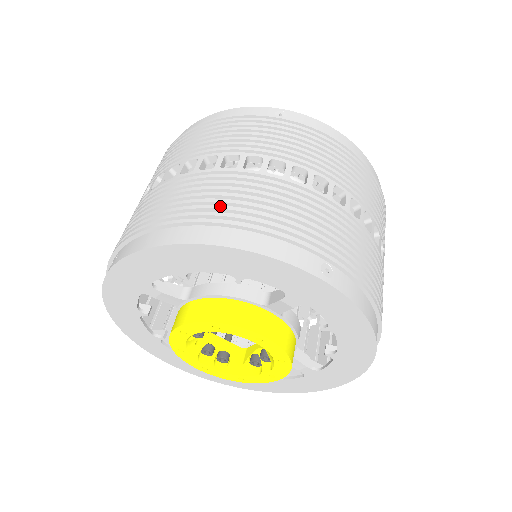
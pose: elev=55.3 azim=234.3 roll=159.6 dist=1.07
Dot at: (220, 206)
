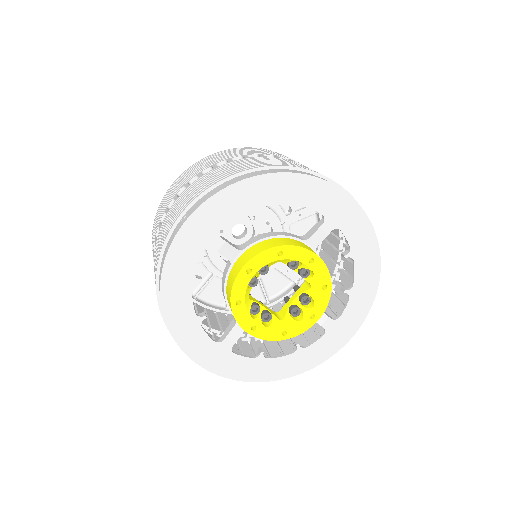
Dot at: (270, 163)
